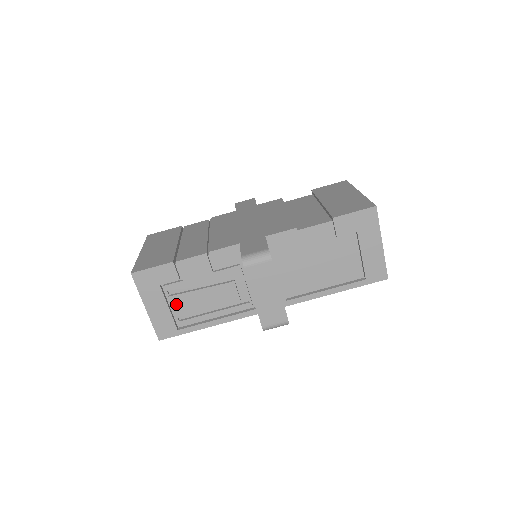
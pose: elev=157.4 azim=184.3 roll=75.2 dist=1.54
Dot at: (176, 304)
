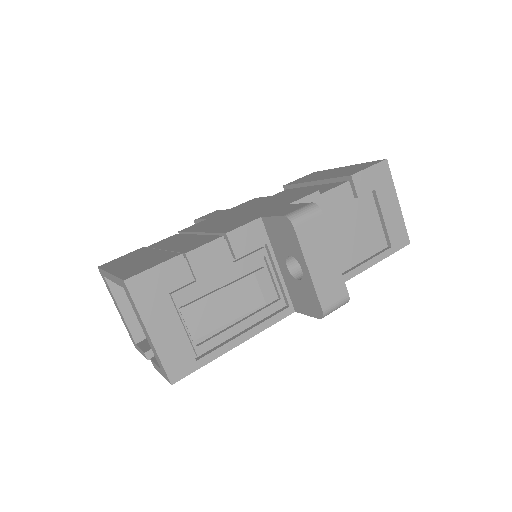
Dot at: (191, 318)
